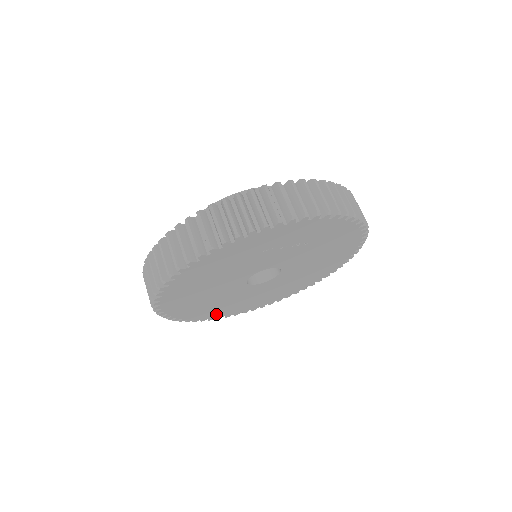
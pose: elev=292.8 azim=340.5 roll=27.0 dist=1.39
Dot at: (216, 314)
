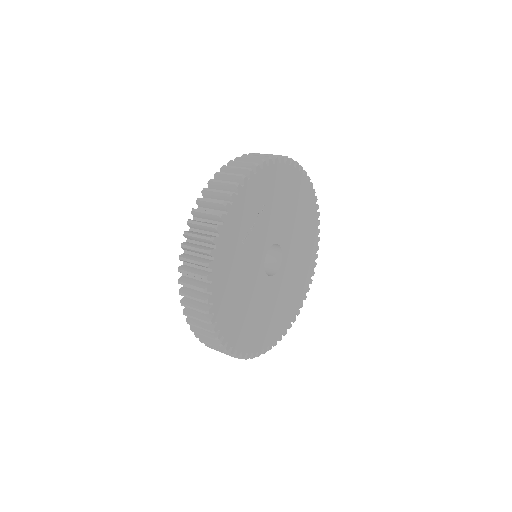
Dot at: (287, 319)
